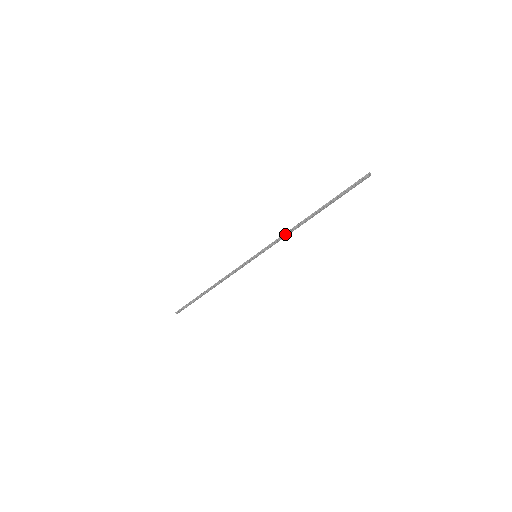
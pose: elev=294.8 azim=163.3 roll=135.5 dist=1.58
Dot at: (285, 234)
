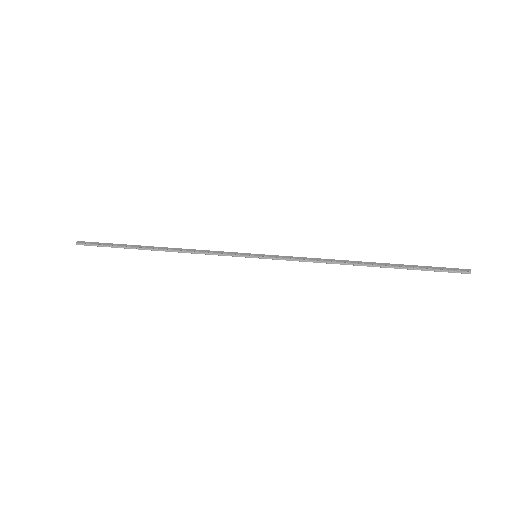
Dot at: (316, 261)
